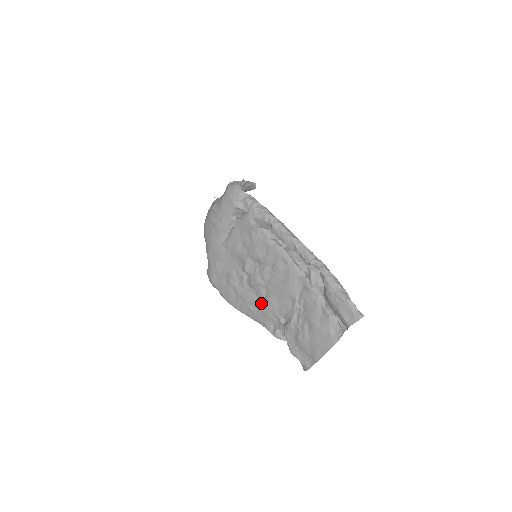
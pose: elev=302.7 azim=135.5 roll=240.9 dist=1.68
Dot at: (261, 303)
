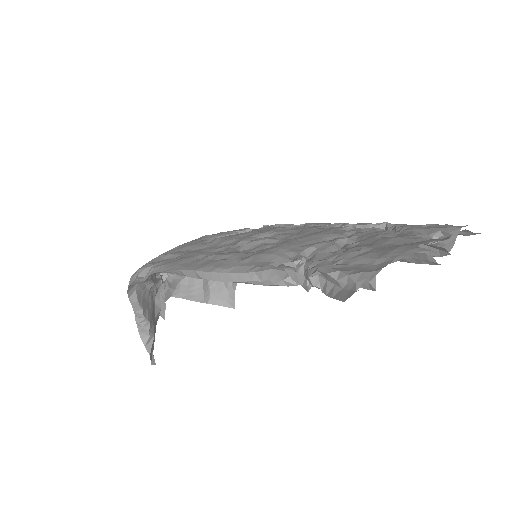
Dot at: (260, 251)
